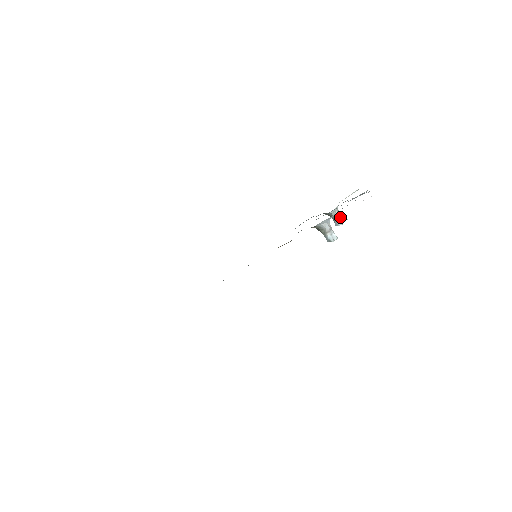
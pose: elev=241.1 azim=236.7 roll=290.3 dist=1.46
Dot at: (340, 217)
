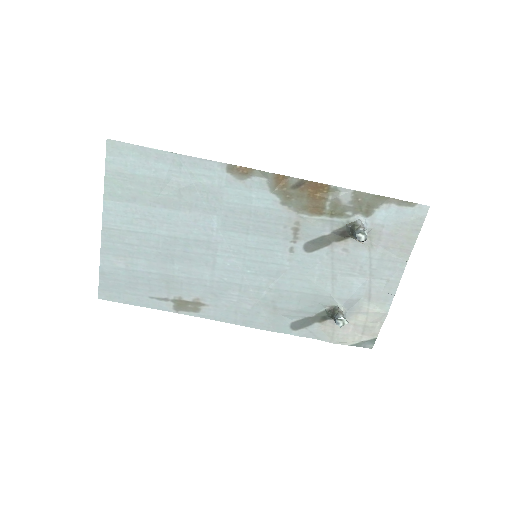
Dot at: occluded
